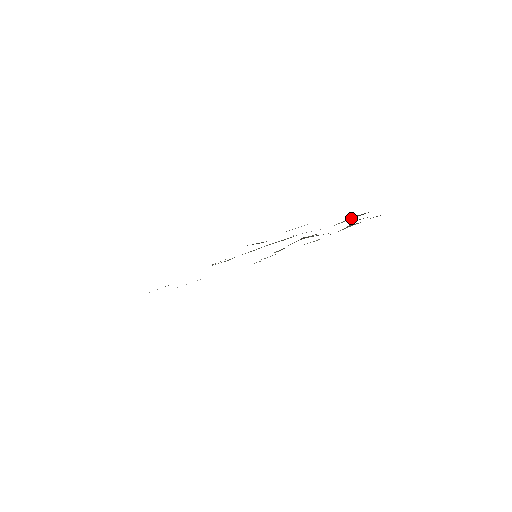
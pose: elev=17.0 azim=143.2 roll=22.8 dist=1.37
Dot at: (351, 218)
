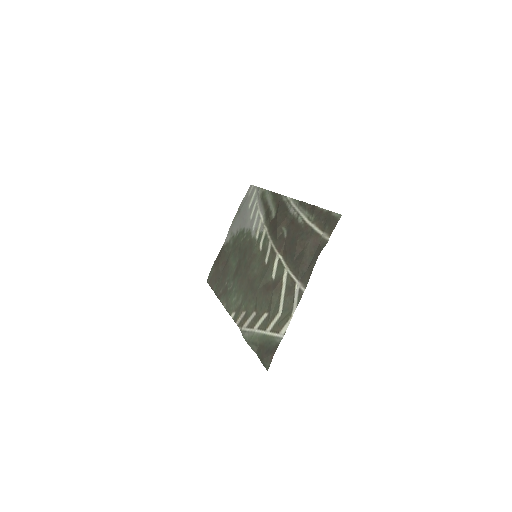
Dot at: (297, 275)
